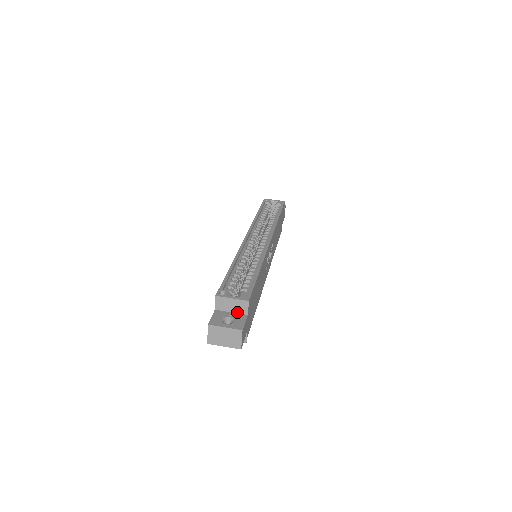
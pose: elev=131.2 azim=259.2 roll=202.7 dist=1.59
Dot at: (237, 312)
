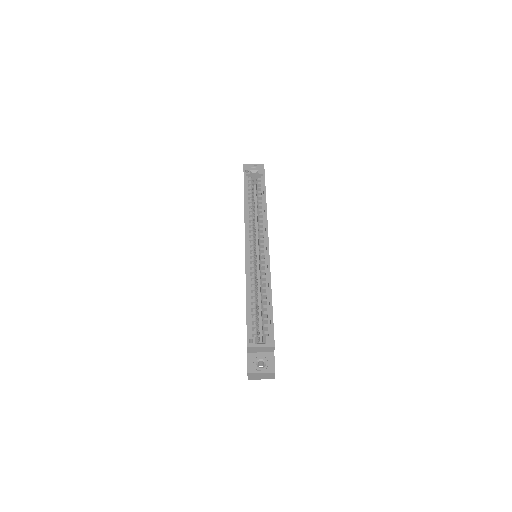
Dot at: (265, 352)
